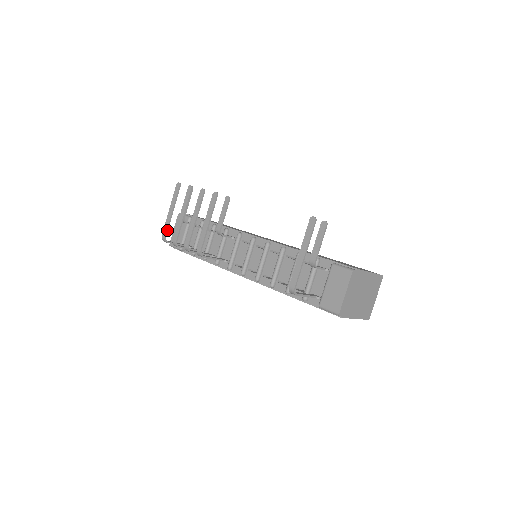
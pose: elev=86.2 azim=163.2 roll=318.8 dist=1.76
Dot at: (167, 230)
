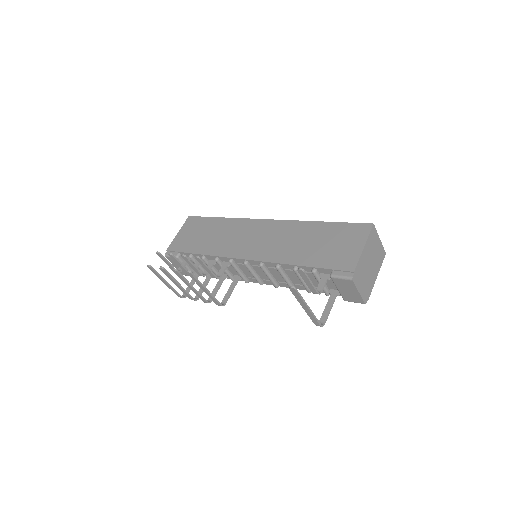
Dot at: (178, 293)
